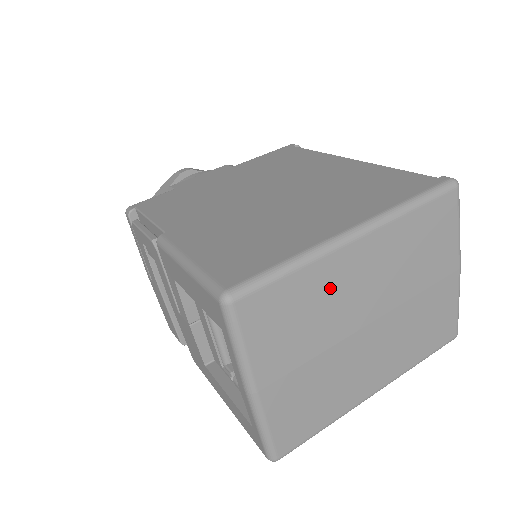
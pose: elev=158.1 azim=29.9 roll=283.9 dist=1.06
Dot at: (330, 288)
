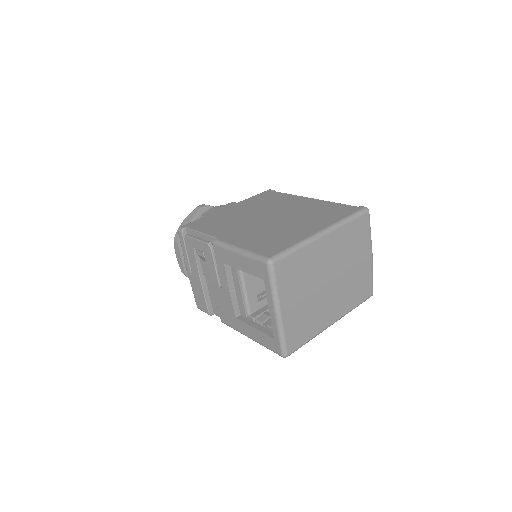
Dot at: (313, 260)
